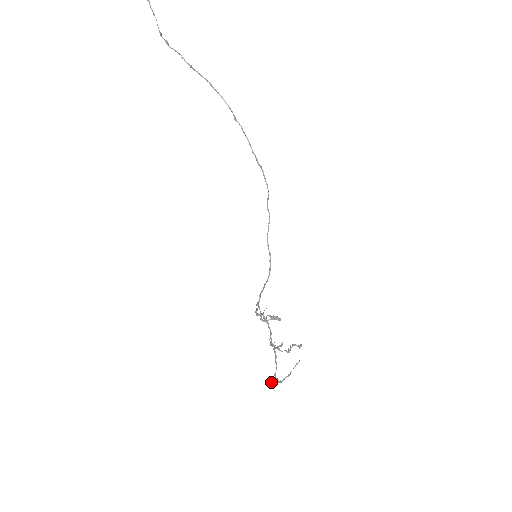
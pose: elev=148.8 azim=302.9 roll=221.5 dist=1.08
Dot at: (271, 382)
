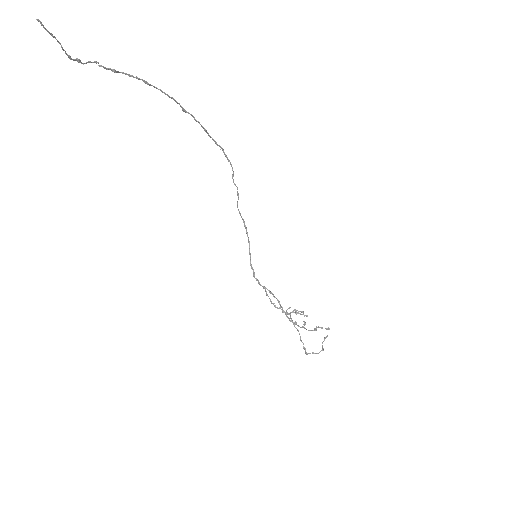
Dot at: occluded
